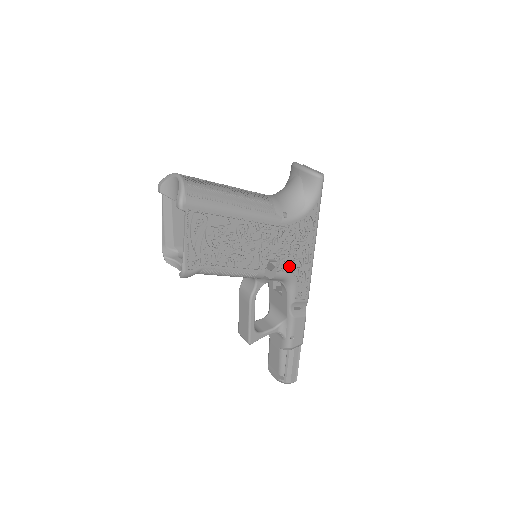
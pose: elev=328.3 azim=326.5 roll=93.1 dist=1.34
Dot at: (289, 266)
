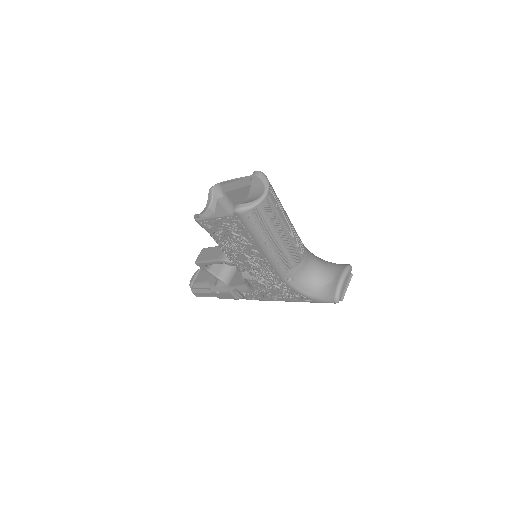
Dot at: (258, 286)
